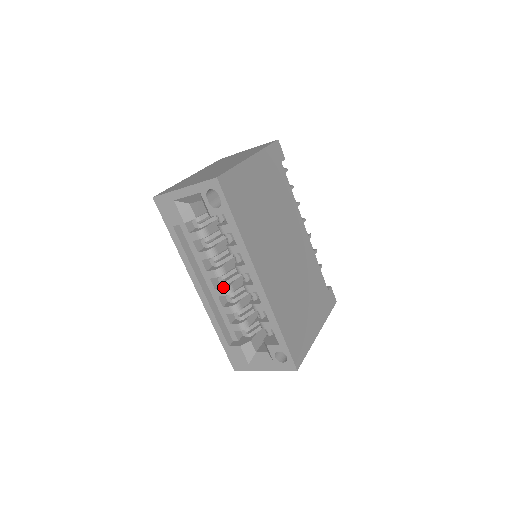
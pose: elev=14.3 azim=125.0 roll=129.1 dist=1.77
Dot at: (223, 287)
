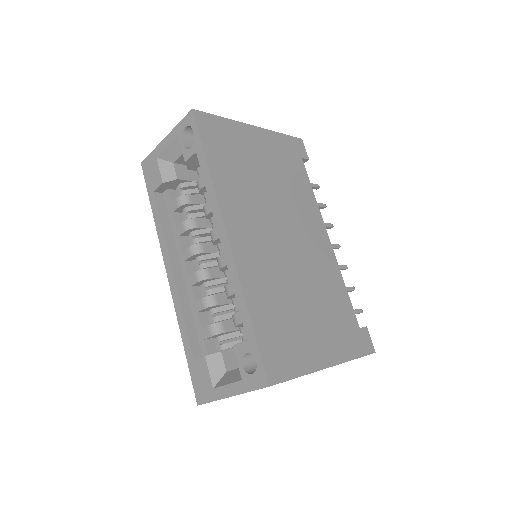
Dot at: (197, 271)
